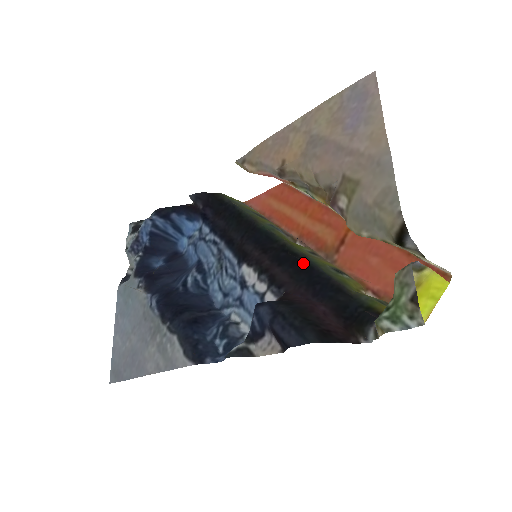
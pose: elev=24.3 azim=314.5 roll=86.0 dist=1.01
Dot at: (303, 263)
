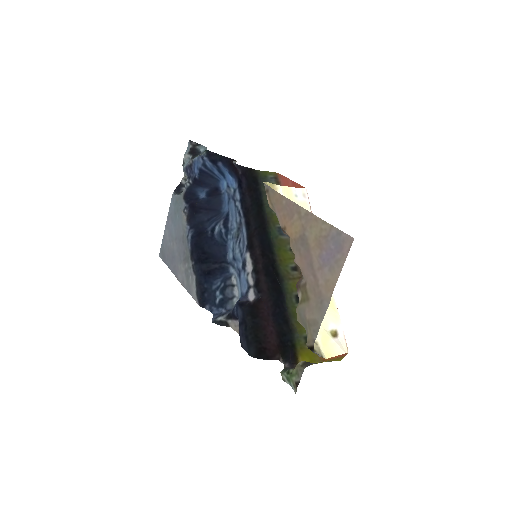
Dot at: (278, 285)
